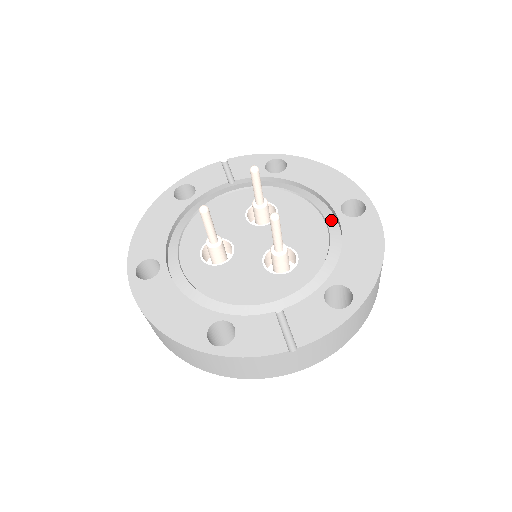
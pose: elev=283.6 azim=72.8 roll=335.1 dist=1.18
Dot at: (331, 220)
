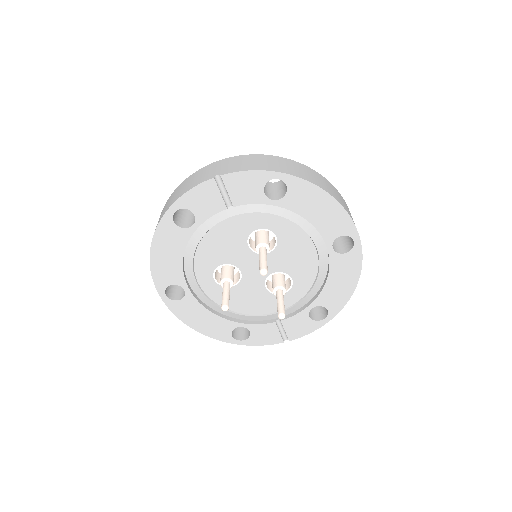
Dot at: (322, 251)
